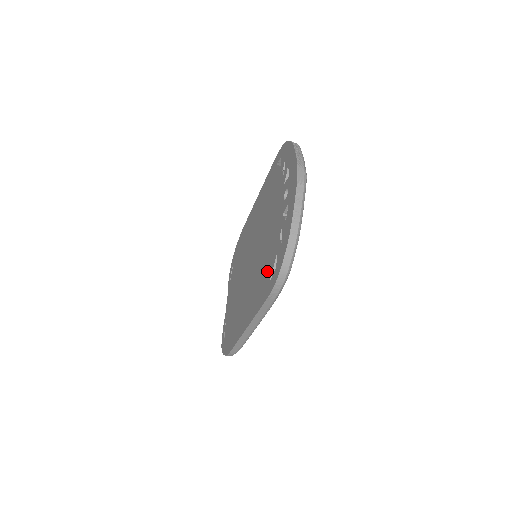
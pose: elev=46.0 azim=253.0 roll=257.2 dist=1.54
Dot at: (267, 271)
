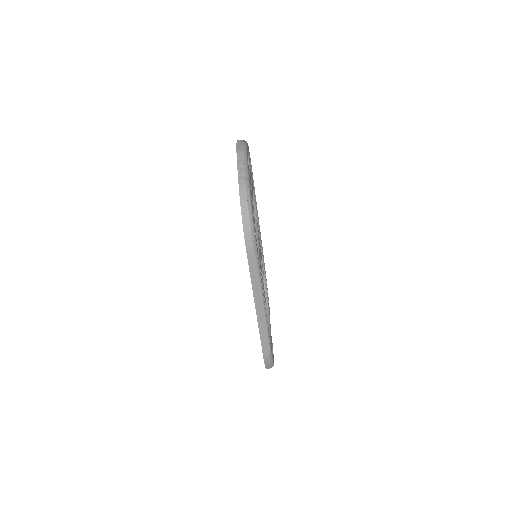
Dot at: occluded
